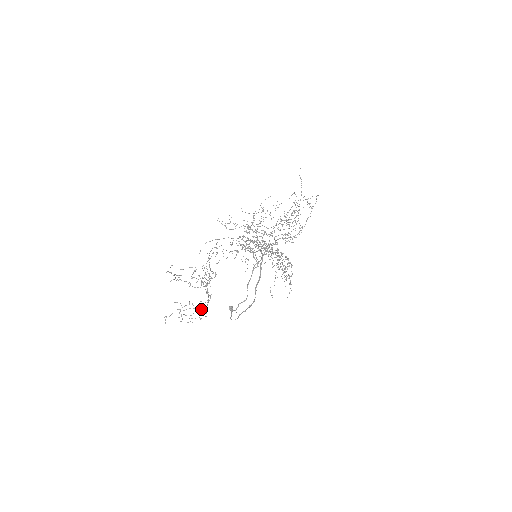
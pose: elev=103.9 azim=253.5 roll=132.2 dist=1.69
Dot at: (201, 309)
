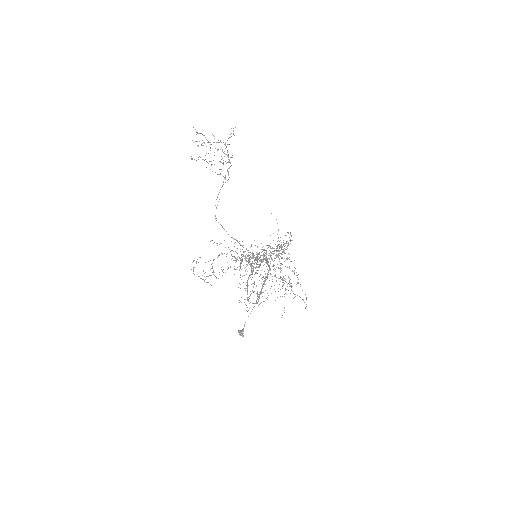
Dot at: (225, 161)
